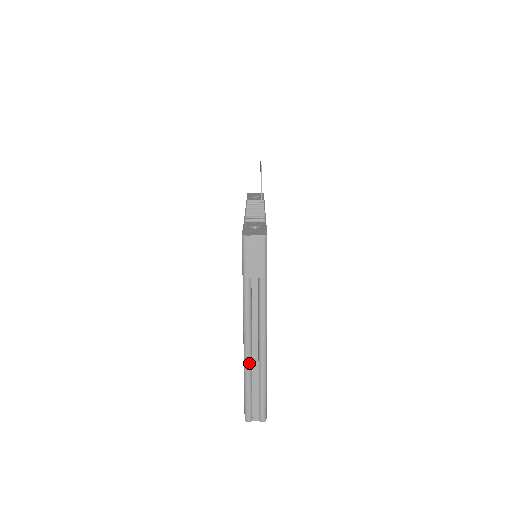
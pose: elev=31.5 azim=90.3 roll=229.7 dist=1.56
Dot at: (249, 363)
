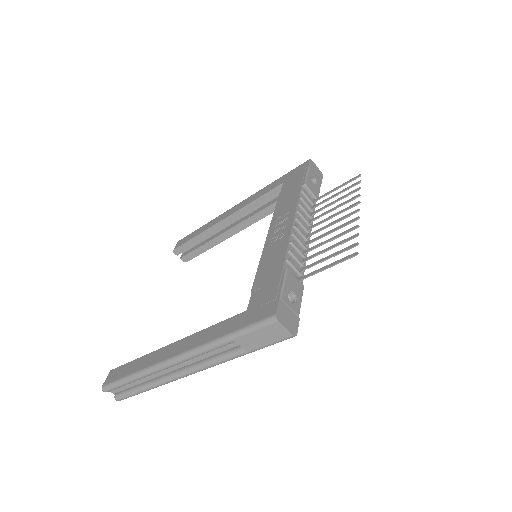
Dot at: (154, 373)
